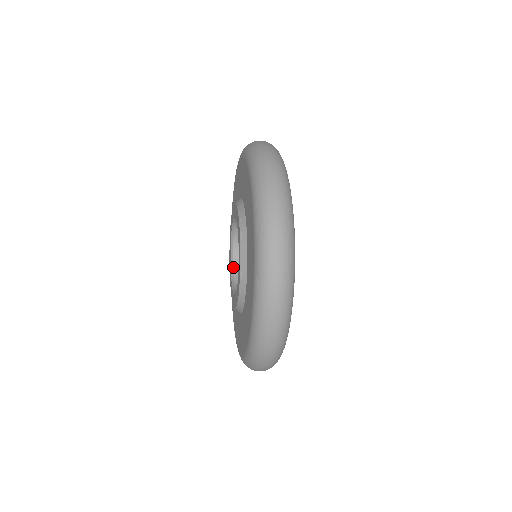
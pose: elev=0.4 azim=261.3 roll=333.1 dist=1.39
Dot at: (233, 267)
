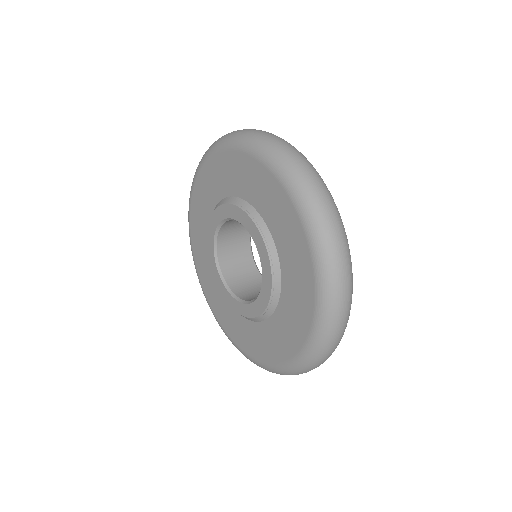
Dot at: (218, 259)
